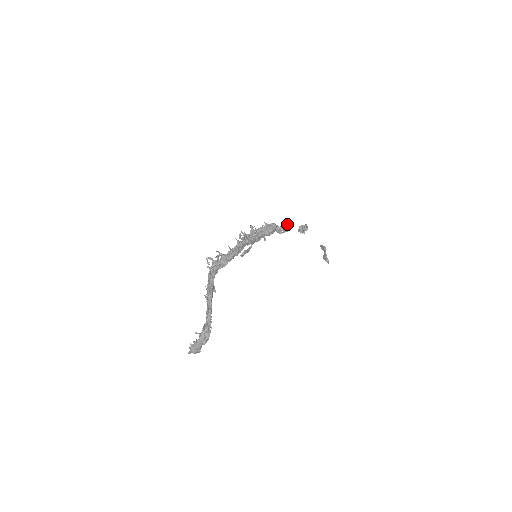
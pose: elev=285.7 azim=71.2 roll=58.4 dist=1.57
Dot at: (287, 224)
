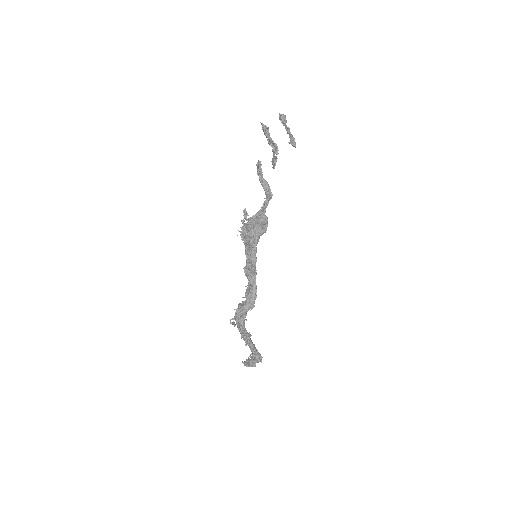
Dot at: (260, 174)
